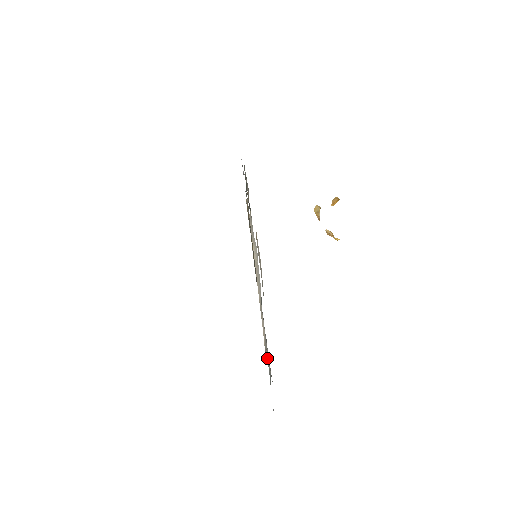
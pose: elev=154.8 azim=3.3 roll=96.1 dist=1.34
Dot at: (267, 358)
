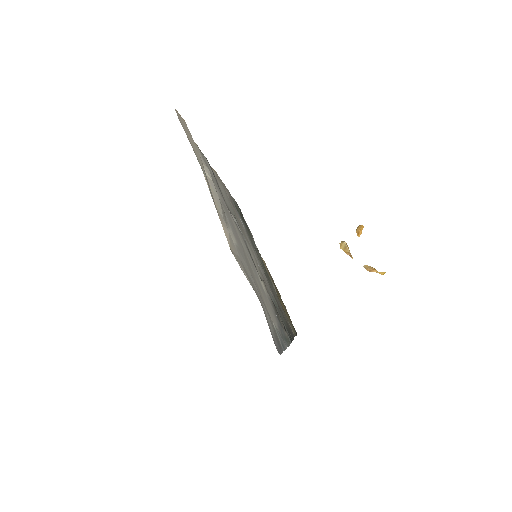
Dot at: (239, 263)
